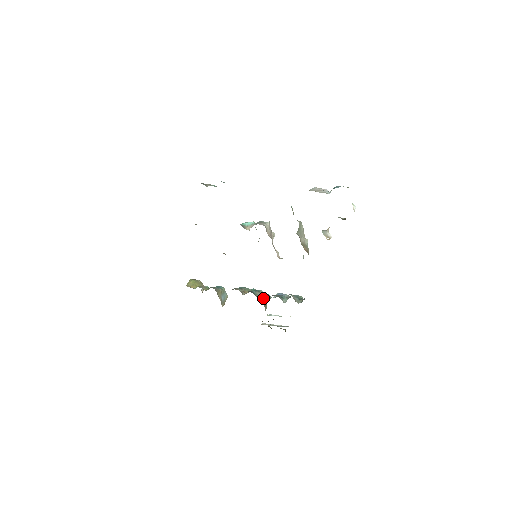
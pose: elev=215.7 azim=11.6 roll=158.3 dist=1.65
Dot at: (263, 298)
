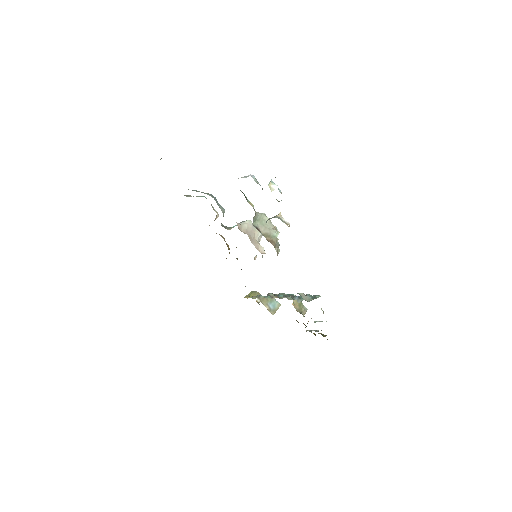
Dot at: (295, 302)
